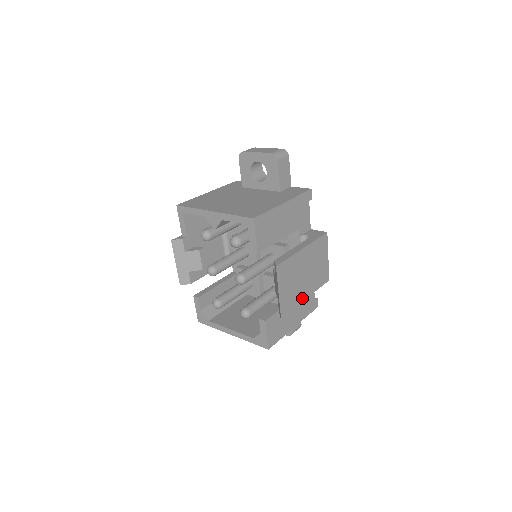
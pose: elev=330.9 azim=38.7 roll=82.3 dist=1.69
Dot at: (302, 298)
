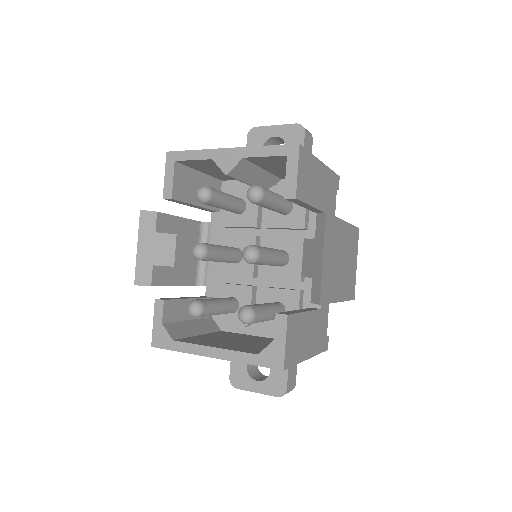
Dot at: (336, 296)
